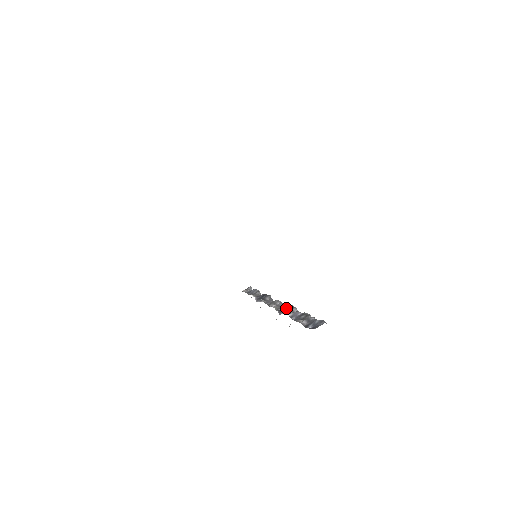
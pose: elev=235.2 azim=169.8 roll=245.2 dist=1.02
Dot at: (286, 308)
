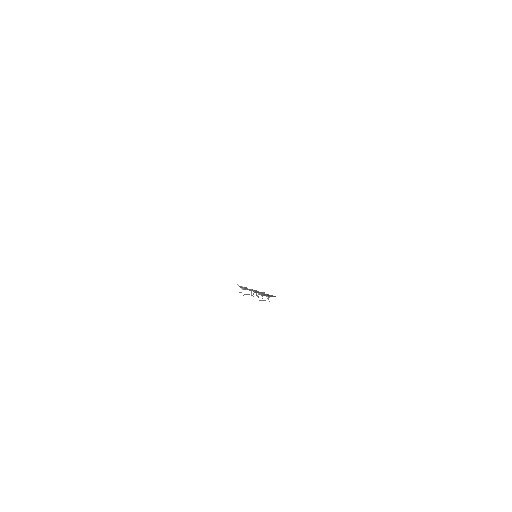
Dot at: (259, 292)
